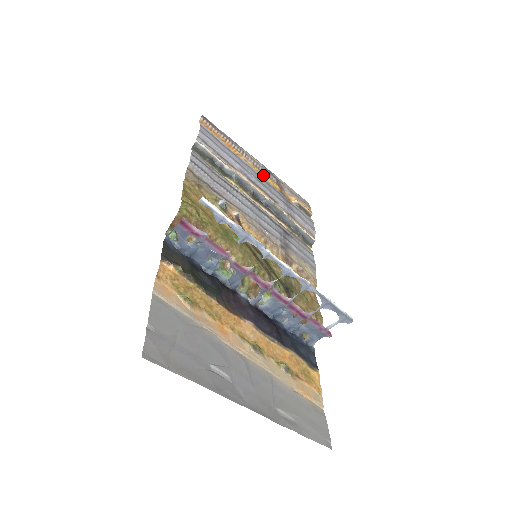
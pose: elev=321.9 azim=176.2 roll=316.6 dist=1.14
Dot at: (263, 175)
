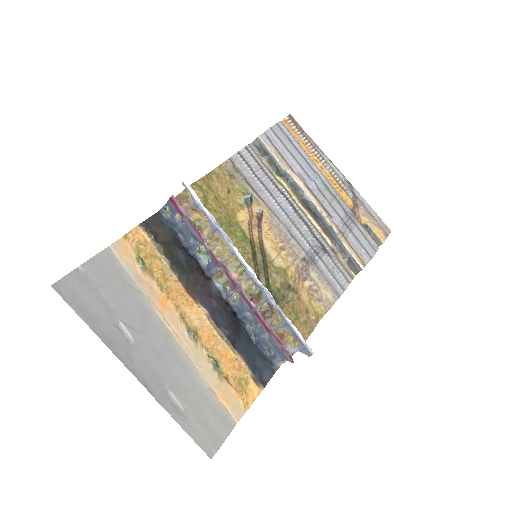
Dot at: (337, 187)
